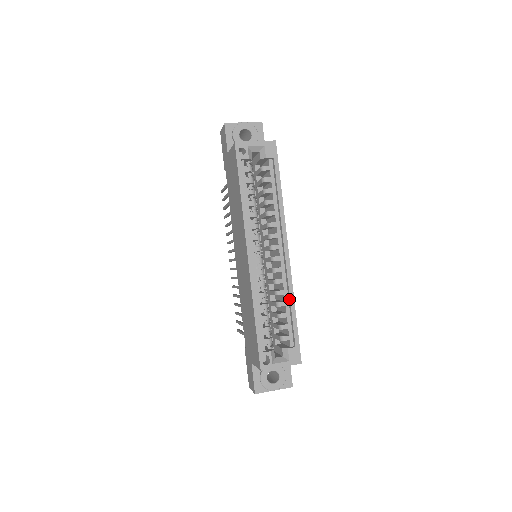
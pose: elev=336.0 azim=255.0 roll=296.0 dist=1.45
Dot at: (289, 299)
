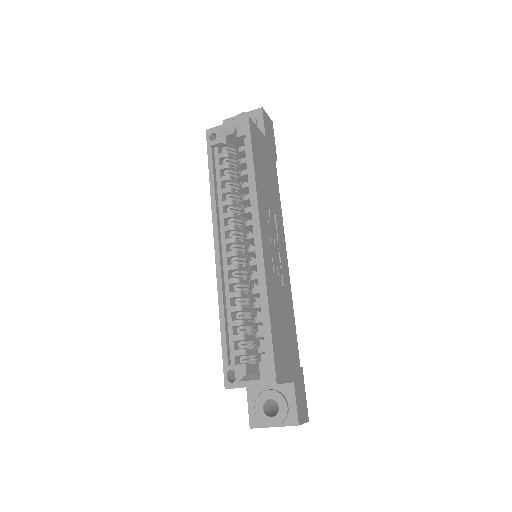
Dot at: (263, 298)
